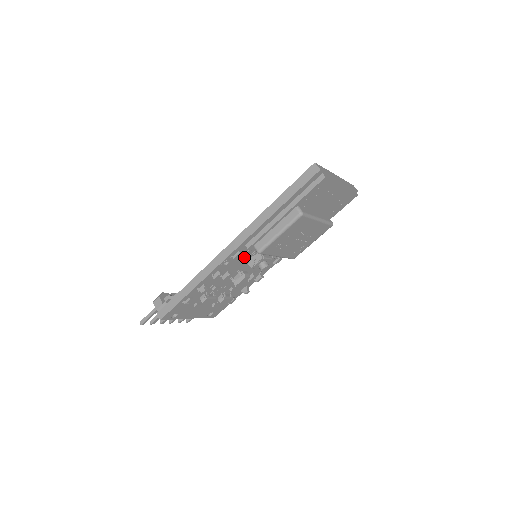
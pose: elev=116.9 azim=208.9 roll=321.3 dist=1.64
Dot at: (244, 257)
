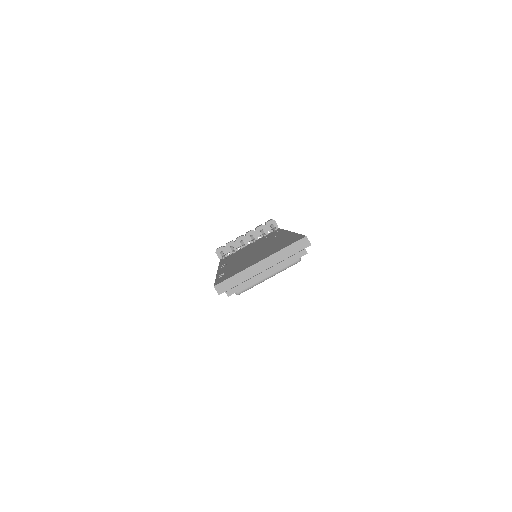
Dot at: occluded
